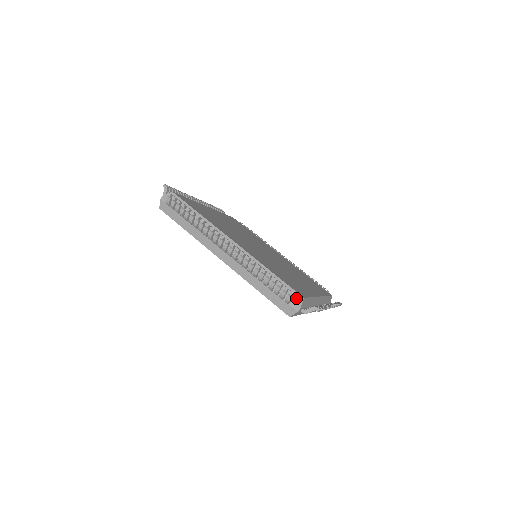
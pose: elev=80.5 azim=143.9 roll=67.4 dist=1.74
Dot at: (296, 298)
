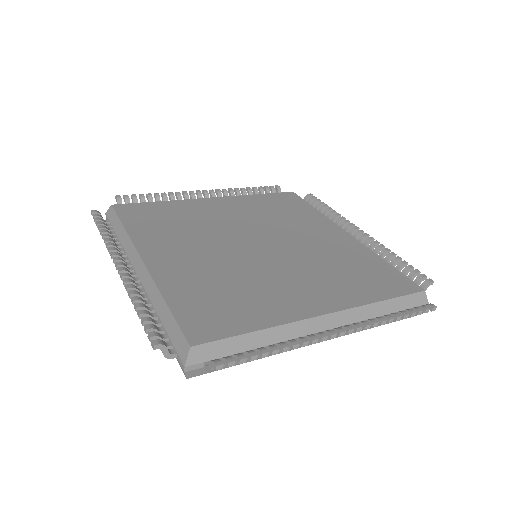
Dot at: (182, 347)
